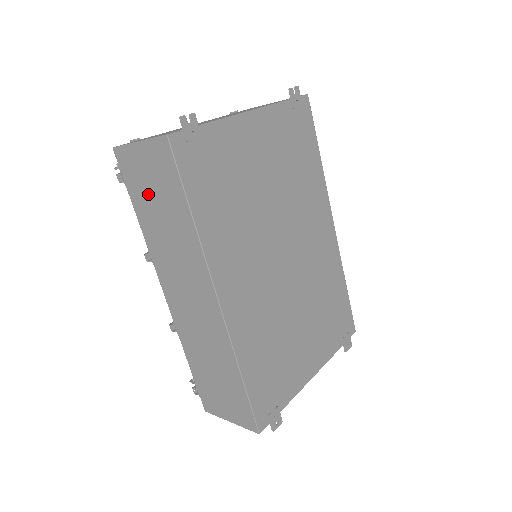
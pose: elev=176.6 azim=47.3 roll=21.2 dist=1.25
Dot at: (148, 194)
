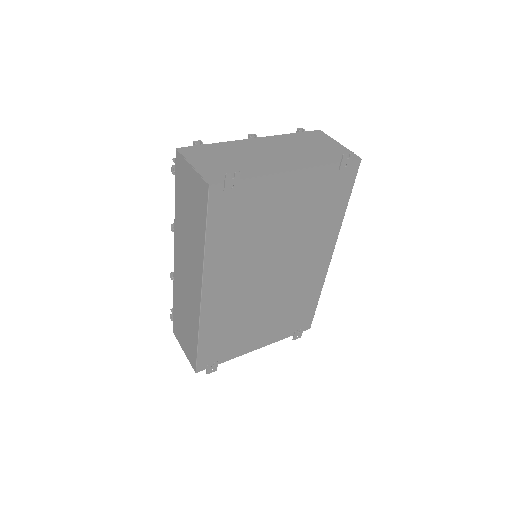
Dot at: (186, 199)
